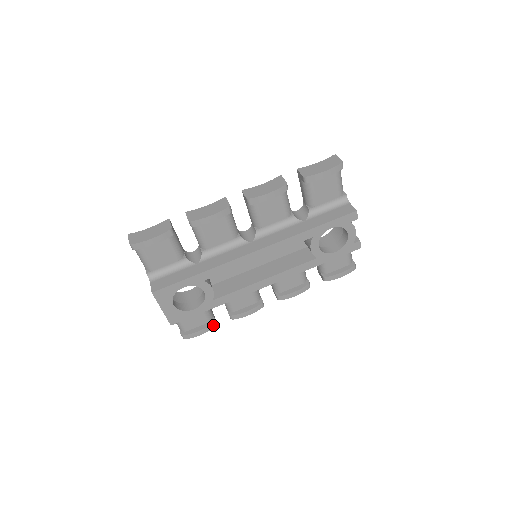
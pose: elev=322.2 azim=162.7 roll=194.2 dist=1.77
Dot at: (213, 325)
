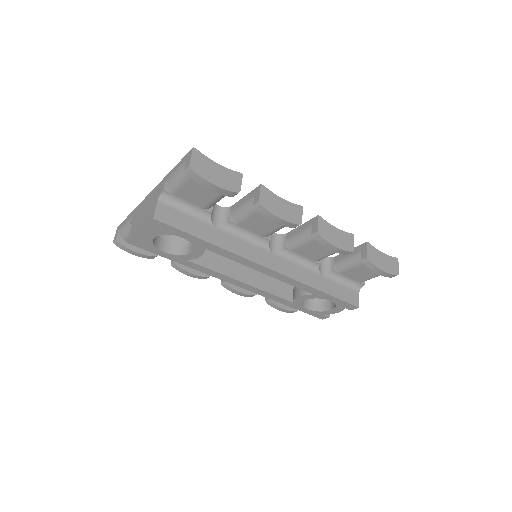
Dot at: (152, 257)
